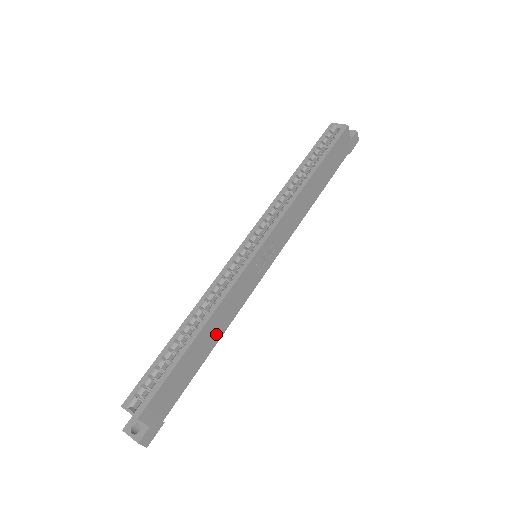
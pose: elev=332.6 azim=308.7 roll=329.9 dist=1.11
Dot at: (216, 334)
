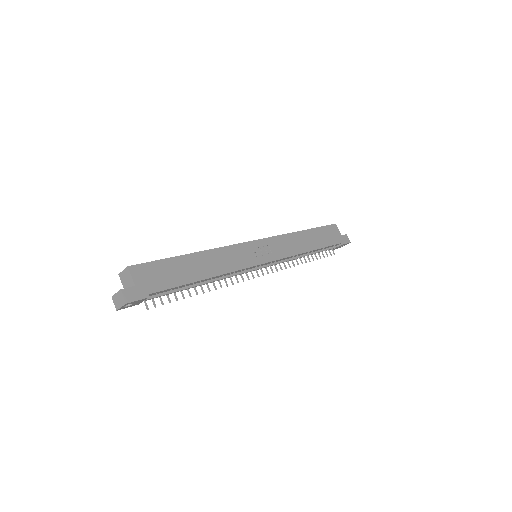
Dot at: (211, 269)
